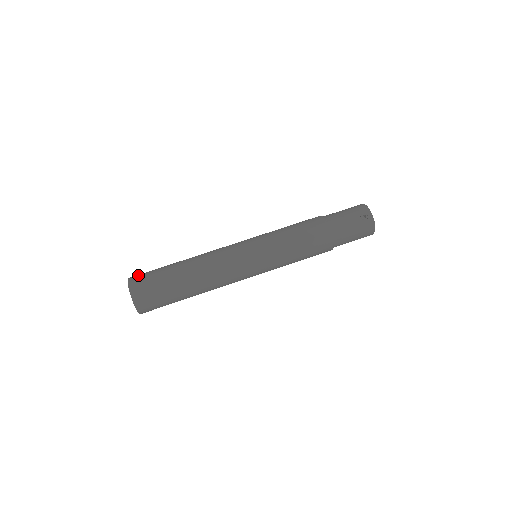
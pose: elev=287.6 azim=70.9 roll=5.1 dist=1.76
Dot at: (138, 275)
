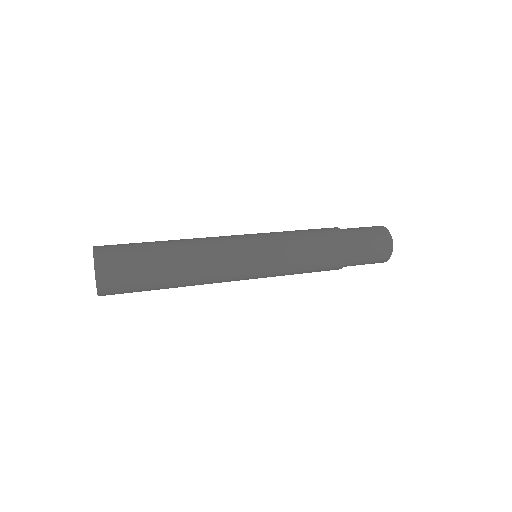
Dot at: occluded
